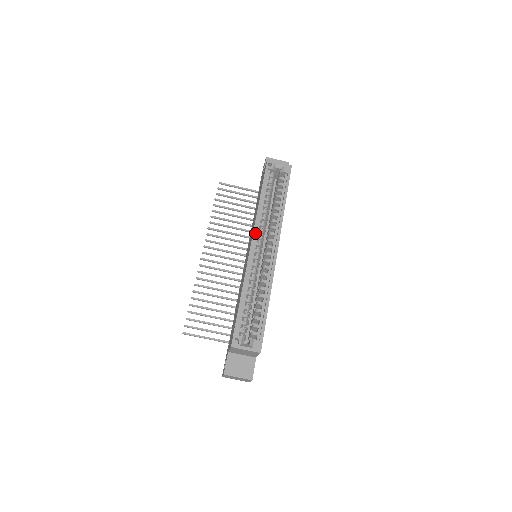
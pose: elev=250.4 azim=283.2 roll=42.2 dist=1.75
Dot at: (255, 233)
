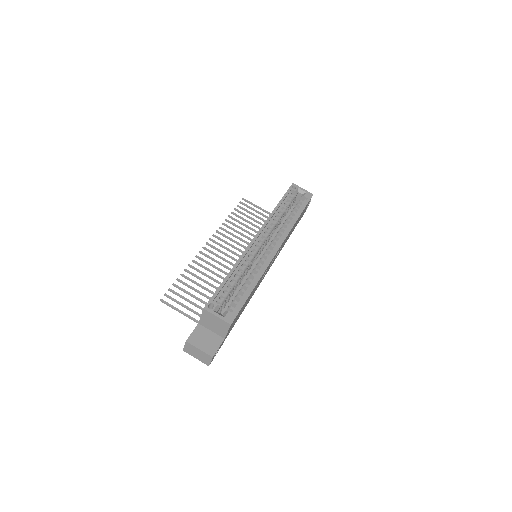
Dot at: (262, 229)
